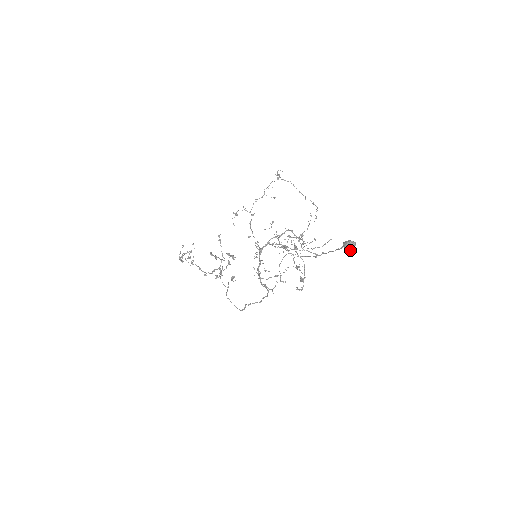
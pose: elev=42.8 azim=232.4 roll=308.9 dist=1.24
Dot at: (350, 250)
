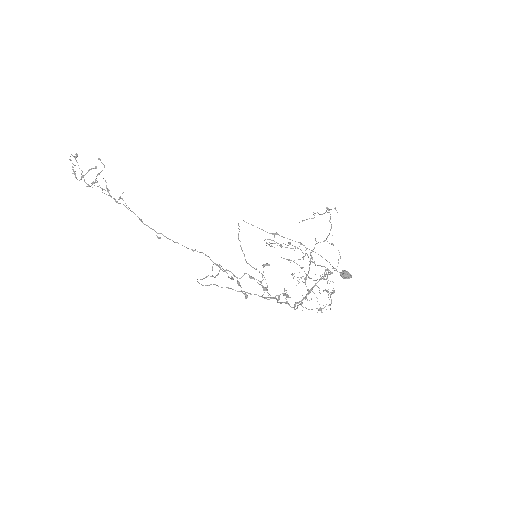
Dot at: occluded
